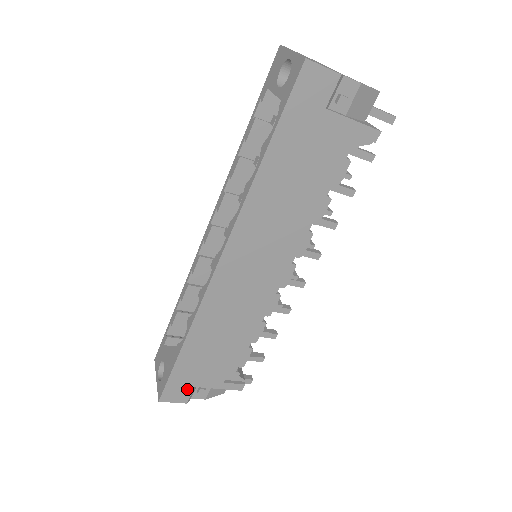
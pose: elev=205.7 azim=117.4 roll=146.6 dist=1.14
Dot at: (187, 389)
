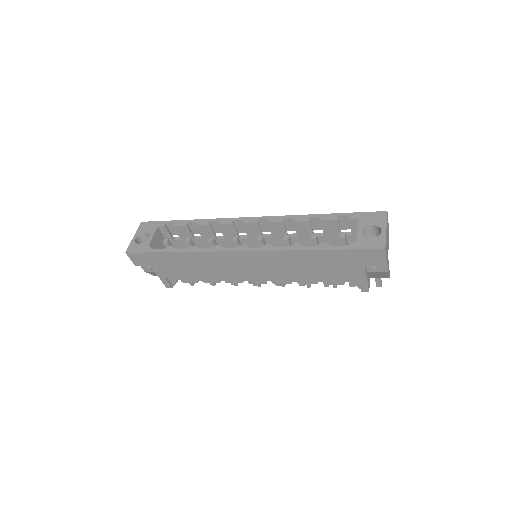
Dot at: (146, 263)
